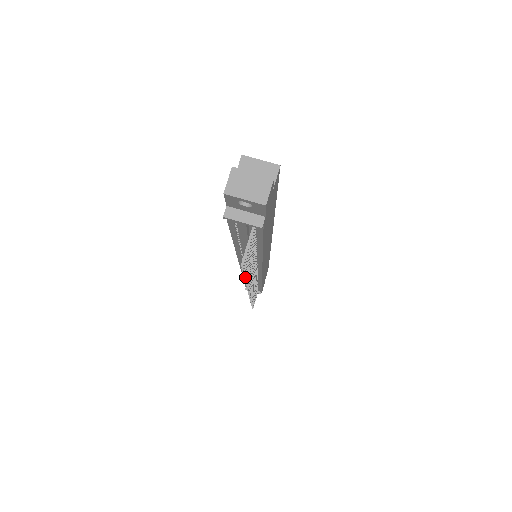
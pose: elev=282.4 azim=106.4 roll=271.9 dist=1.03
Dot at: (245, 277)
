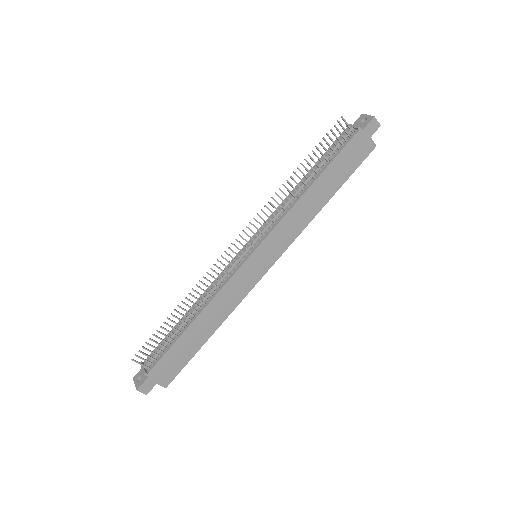
Dot at: (313, 151)
